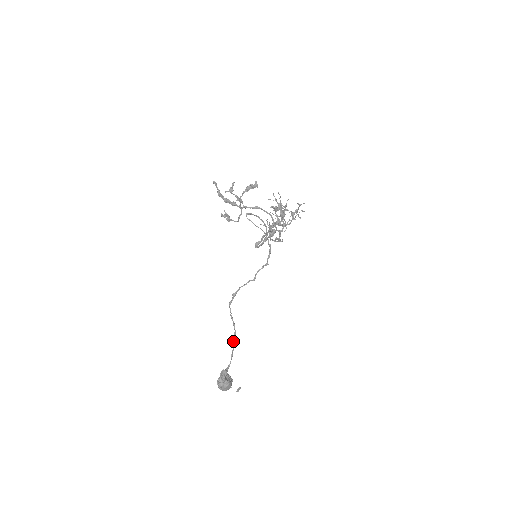
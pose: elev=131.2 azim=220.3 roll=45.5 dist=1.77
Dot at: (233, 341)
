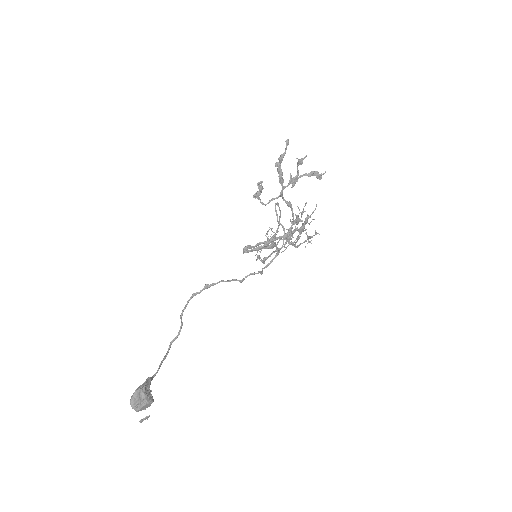
Dot at: (169, 346)
